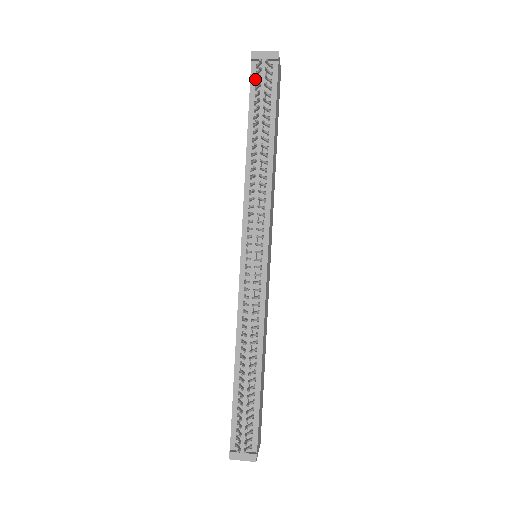
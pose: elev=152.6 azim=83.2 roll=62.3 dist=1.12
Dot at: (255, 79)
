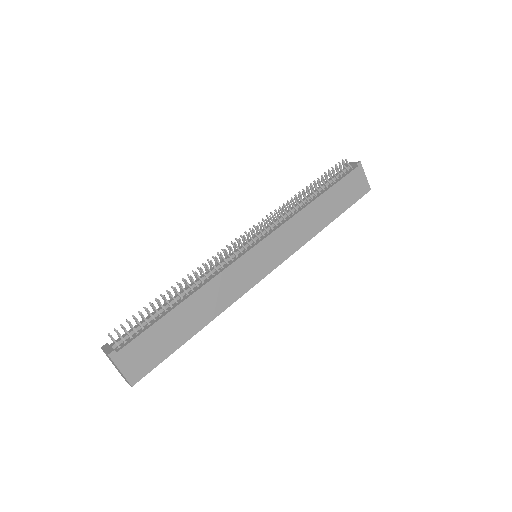
Dot at: occluded
